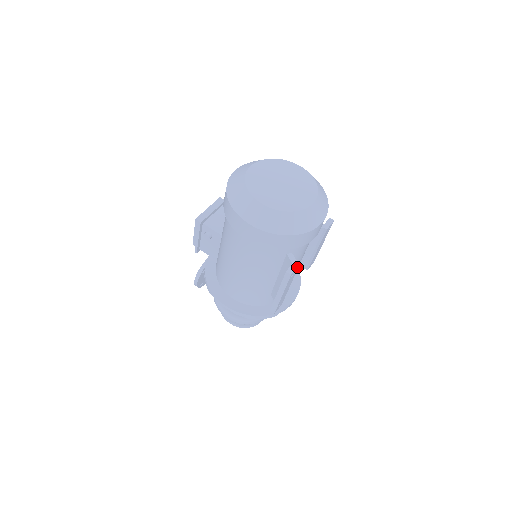
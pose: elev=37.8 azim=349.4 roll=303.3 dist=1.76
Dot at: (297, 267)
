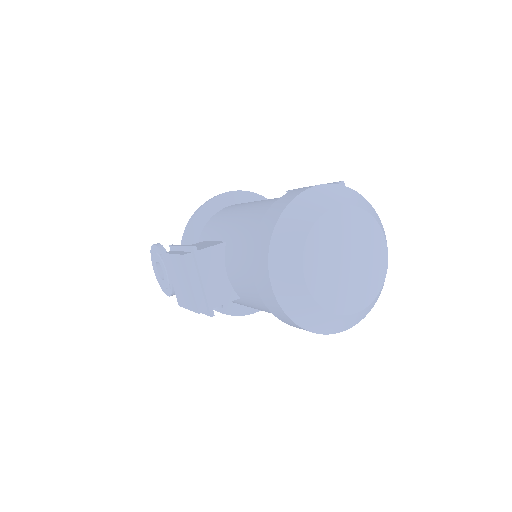
Dot at: occluded
